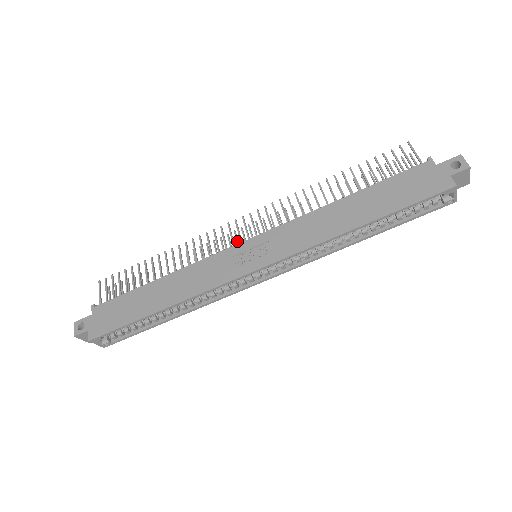
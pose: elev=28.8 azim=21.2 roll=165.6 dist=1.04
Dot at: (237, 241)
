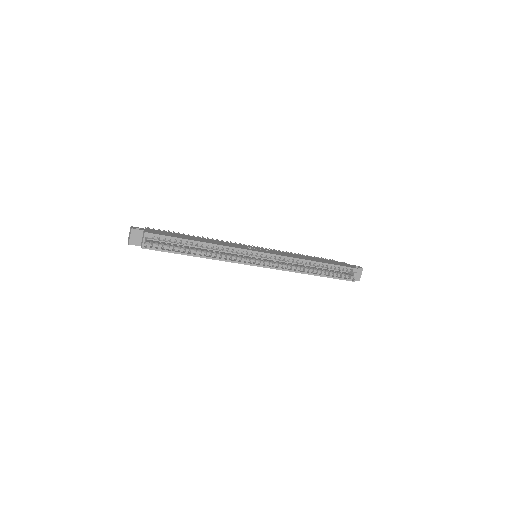
Dot at: occluded
